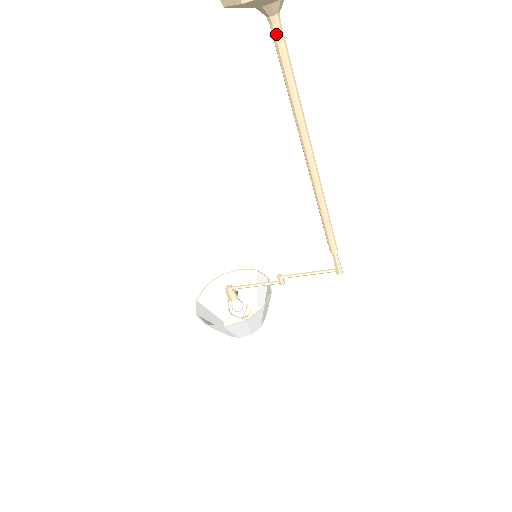
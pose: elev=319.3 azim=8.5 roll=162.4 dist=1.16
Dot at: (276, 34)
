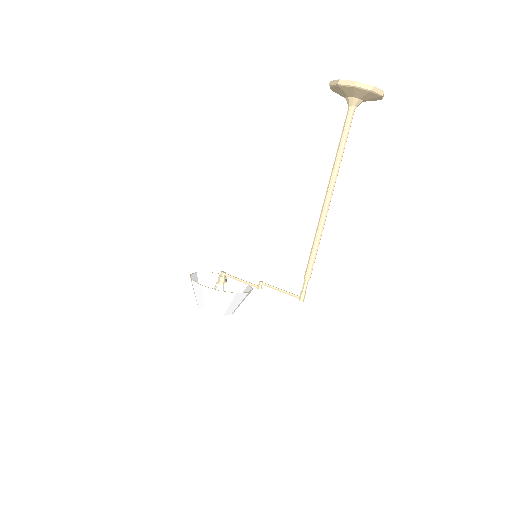
Dot at: (348, 116)
